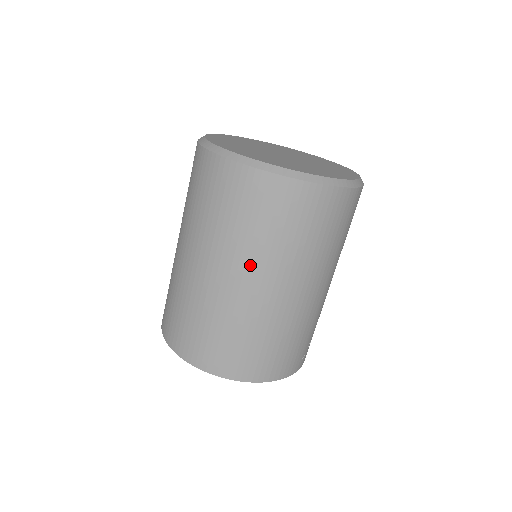
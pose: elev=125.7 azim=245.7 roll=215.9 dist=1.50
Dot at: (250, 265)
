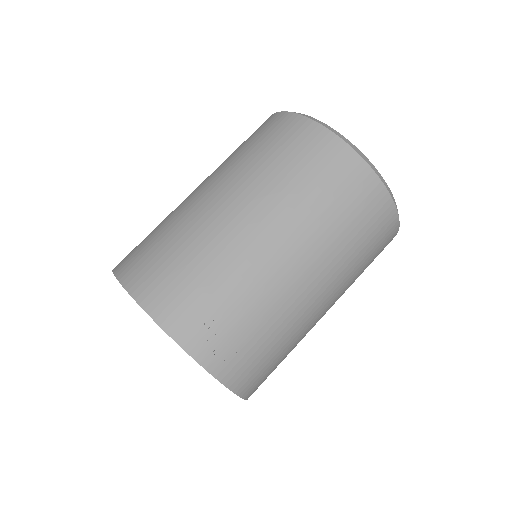
Dot at: (217, 175)
